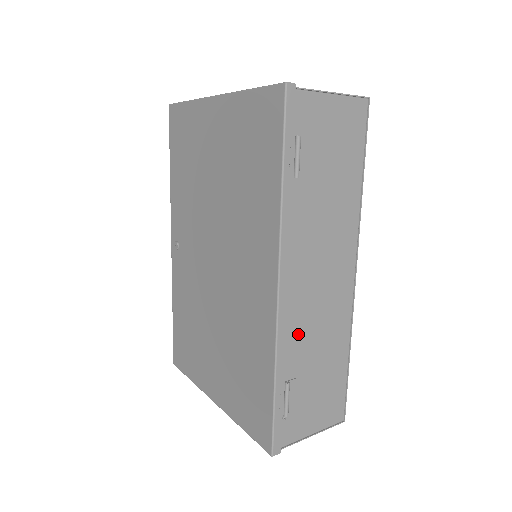
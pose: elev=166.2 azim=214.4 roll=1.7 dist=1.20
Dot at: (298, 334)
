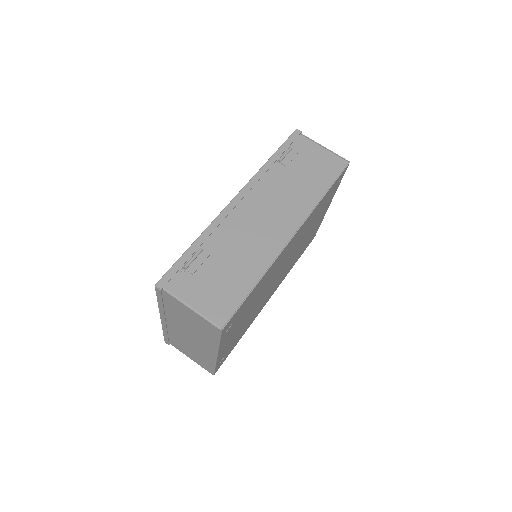
Dot at: (229, 232)
